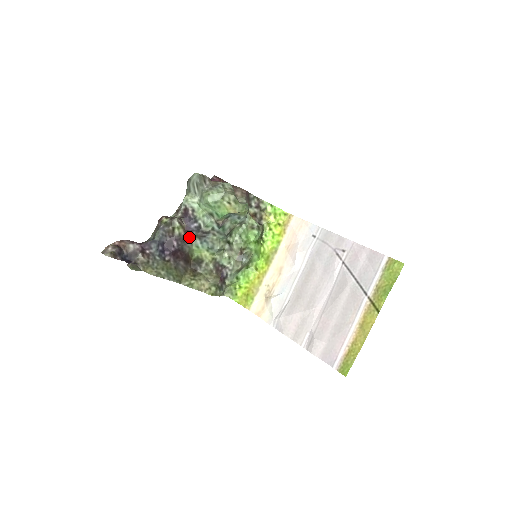
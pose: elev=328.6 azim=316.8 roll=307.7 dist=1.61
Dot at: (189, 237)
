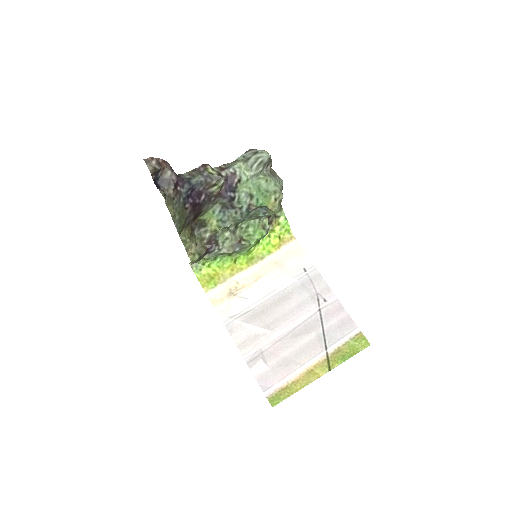
Dot at: (216, 200)
